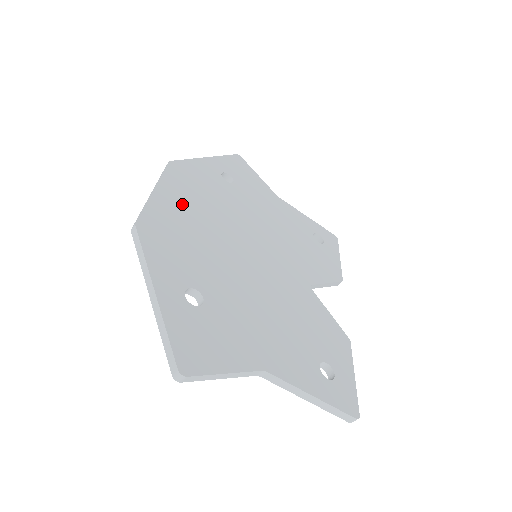
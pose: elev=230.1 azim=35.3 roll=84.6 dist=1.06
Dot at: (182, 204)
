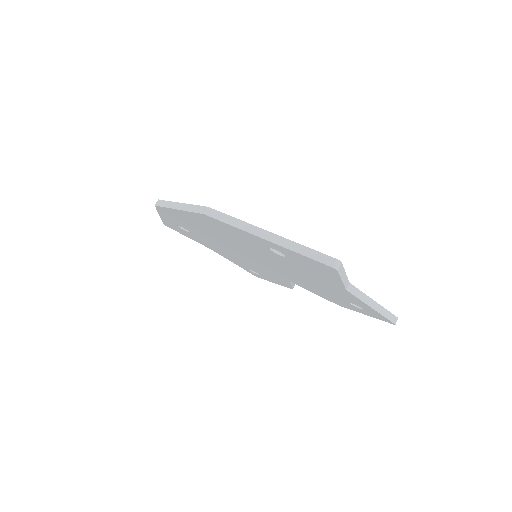
Dot at: occluded
